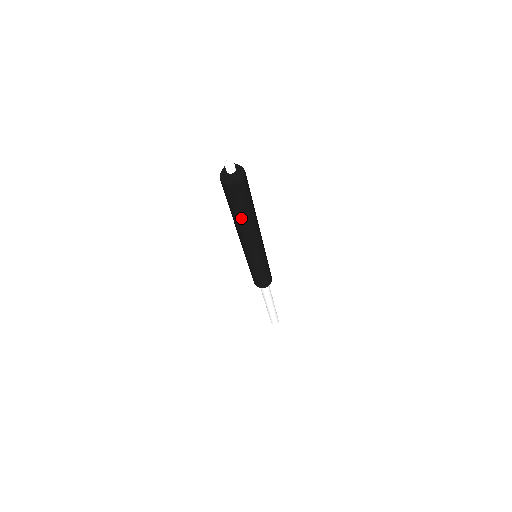
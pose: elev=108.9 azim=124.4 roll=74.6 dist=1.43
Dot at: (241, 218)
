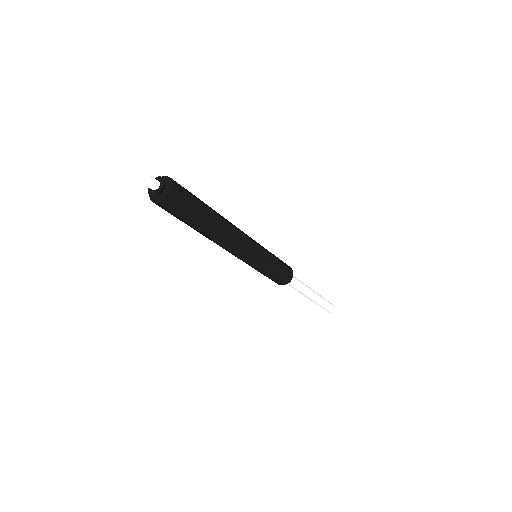
Dot at: (195, 229)
